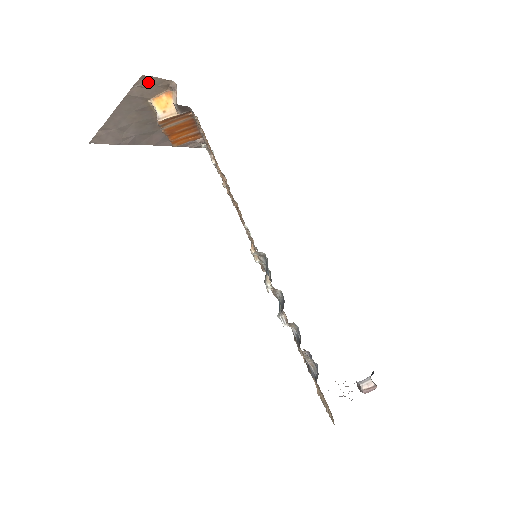
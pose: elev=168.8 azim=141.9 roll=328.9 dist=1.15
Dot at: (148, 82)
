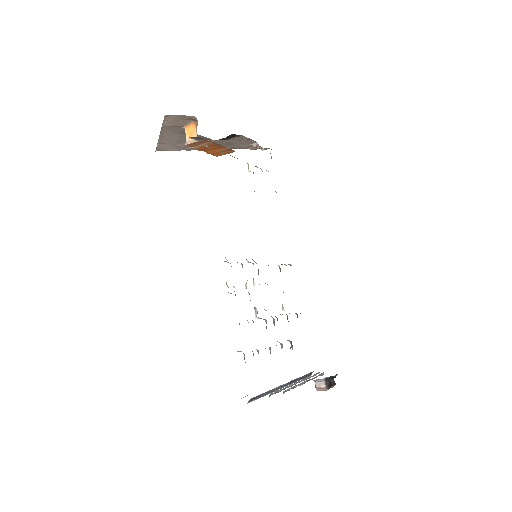
Dot at: (174, 118)
